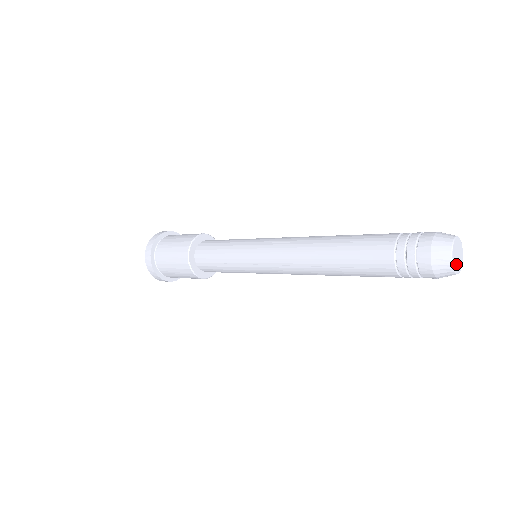
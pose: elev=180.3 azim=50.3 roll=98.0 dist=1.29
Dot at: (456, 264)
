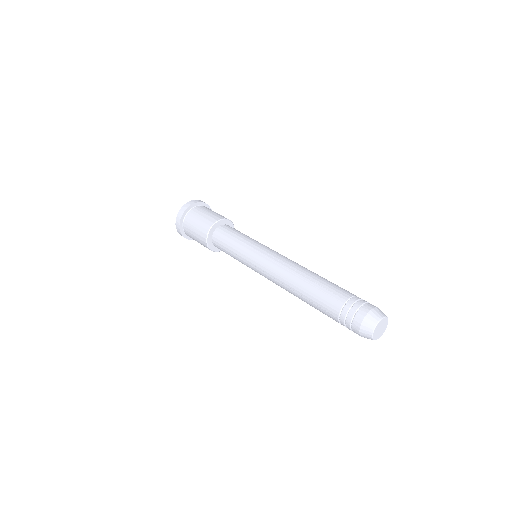
Dot at: (381, 333)
